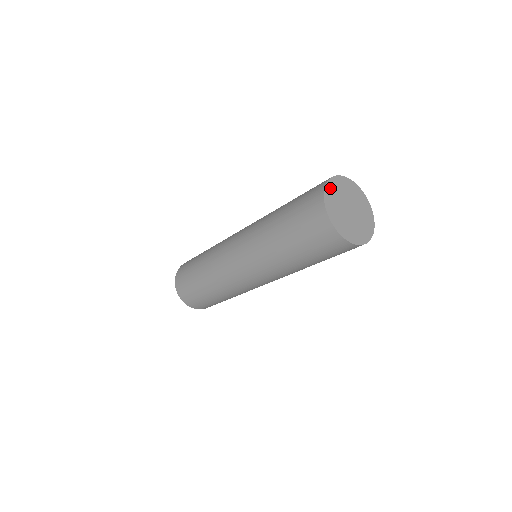
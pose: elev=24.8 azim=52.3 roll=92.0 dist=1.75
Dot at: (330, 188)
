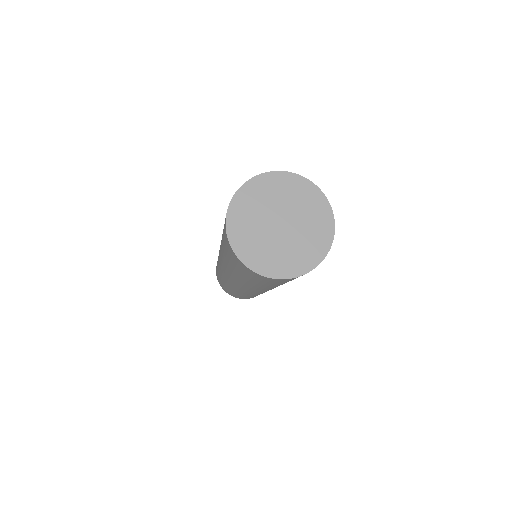
Dot at: (239, 205)
